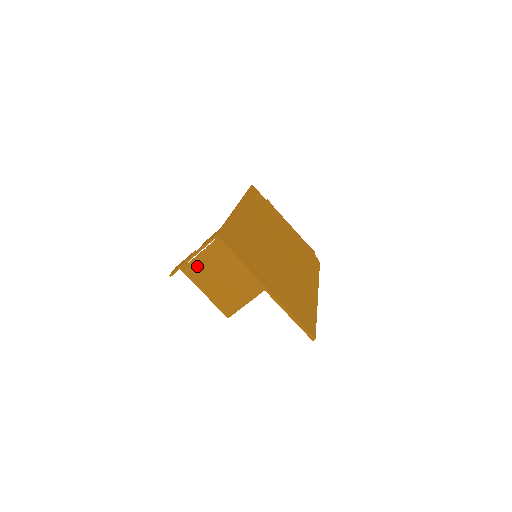
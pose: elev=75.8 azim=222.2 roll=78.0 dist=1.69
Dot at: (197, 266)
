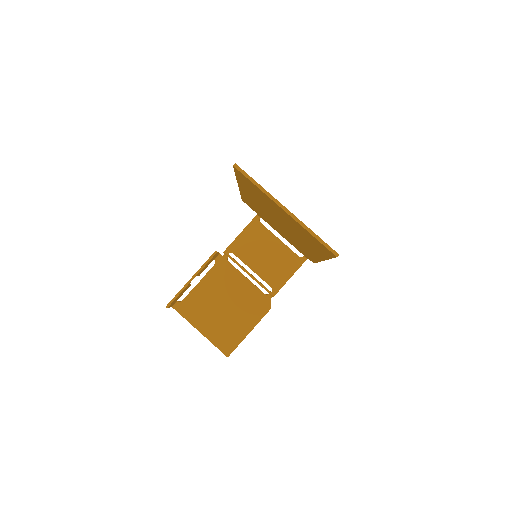
Dot at: (192, 302)
